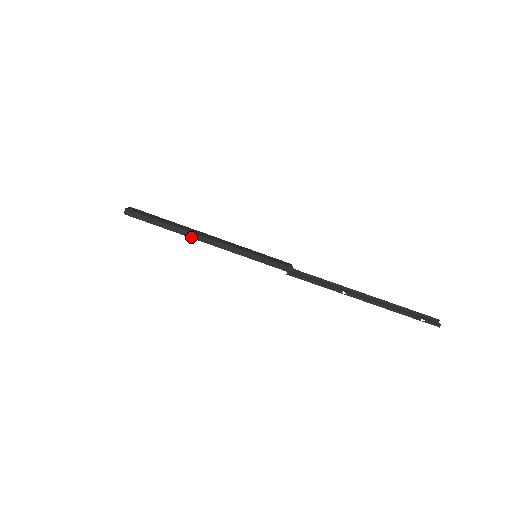
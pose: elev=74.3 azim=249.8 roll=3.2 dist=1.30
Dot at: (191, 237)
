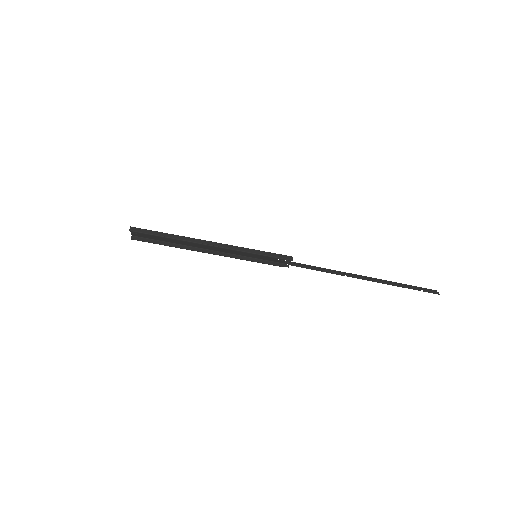
Dot at: (194, 242)
